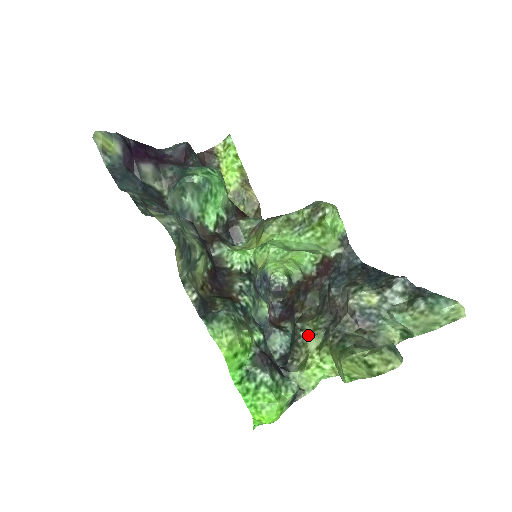
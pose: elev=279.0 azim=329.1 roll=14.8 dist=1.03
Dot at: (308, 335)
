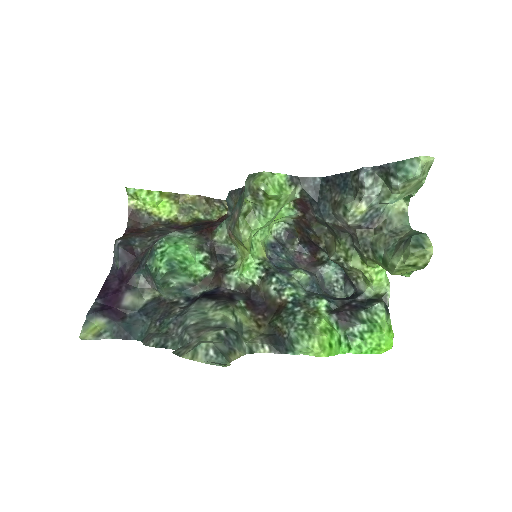
Dot at: (347, 260)
